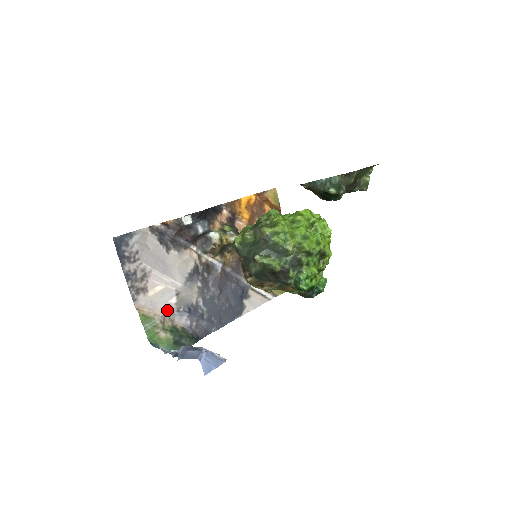
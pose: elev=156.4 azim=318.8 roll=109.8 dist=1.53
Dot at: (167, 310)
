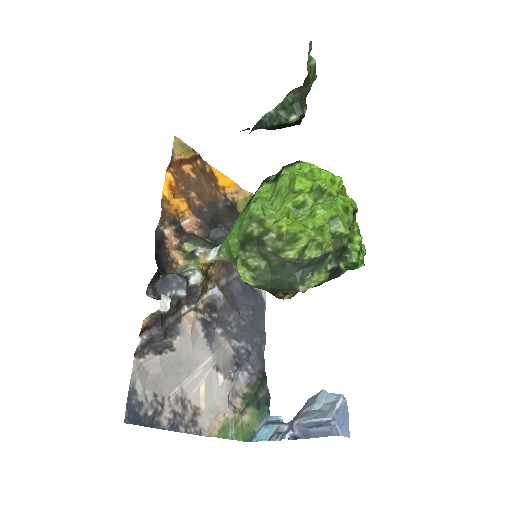
Dot at: (226, 395)
